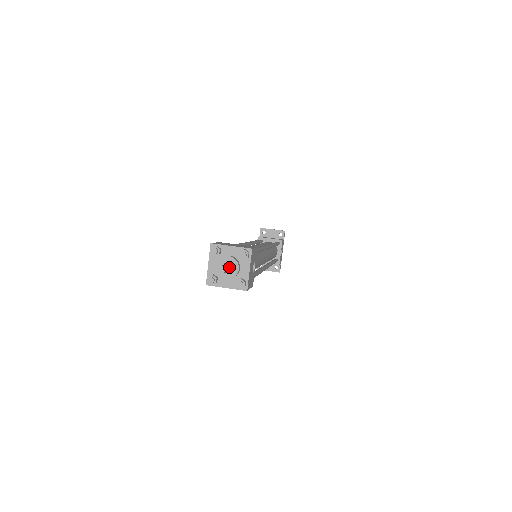
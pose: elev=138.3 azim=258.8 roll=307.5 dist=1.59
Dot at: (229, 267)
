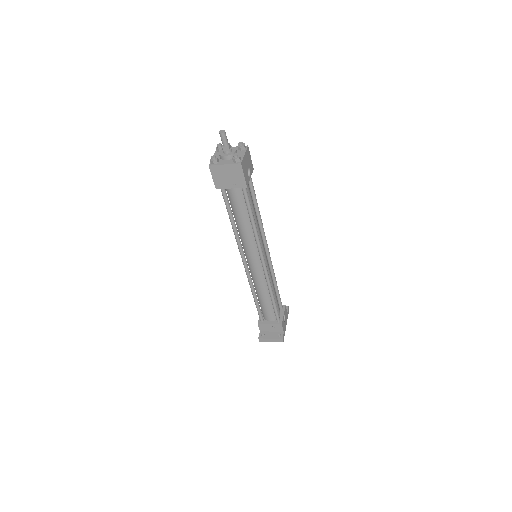
Dot at: (229, 144)
